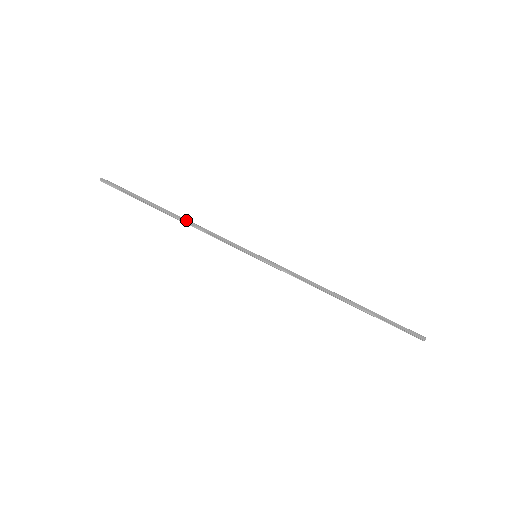
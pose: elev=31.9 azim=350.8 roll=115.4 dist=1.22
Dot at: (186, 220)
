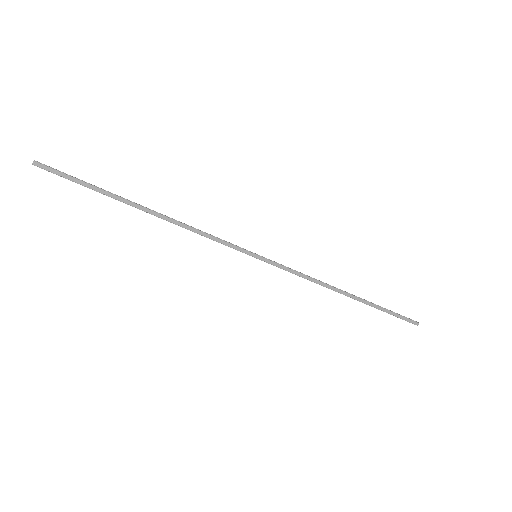
Dot at: (167, 218)
